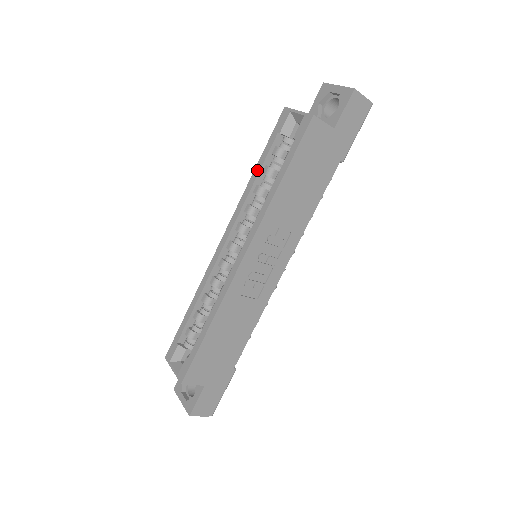
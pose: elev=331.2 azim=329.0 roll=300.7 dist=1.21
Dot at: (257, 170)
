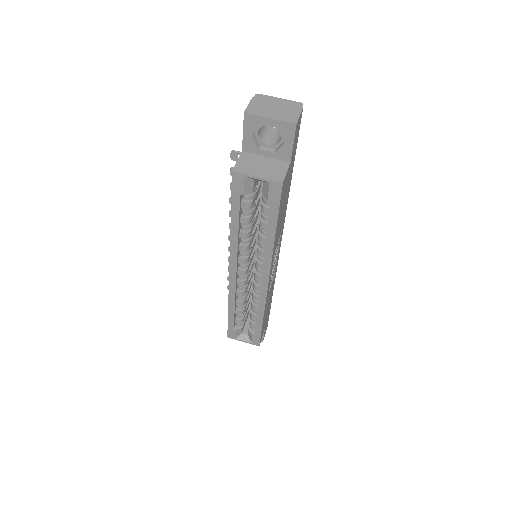
Dot at: (235, 225)
